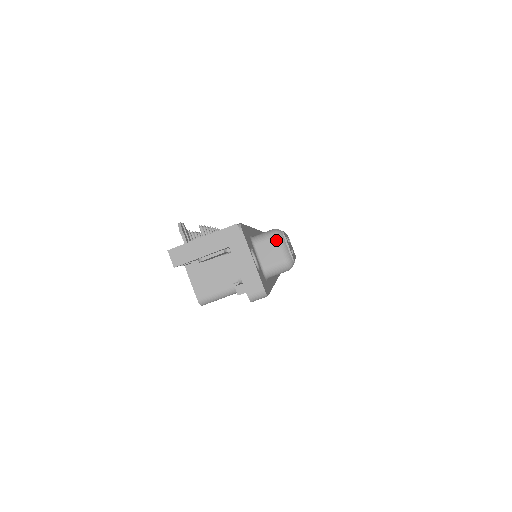
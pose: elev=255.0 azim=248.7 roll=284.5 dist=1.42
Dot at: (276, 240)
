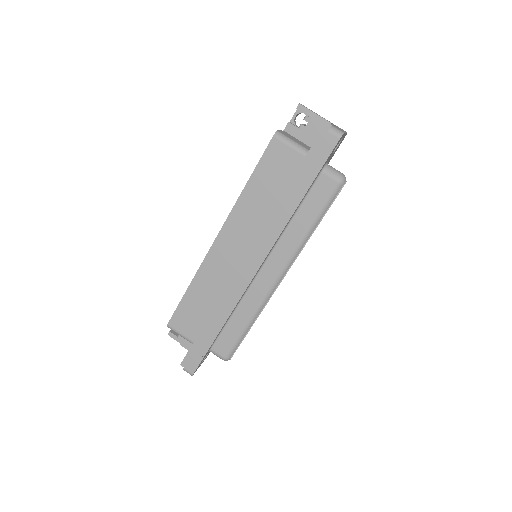
Dot at: occluded
